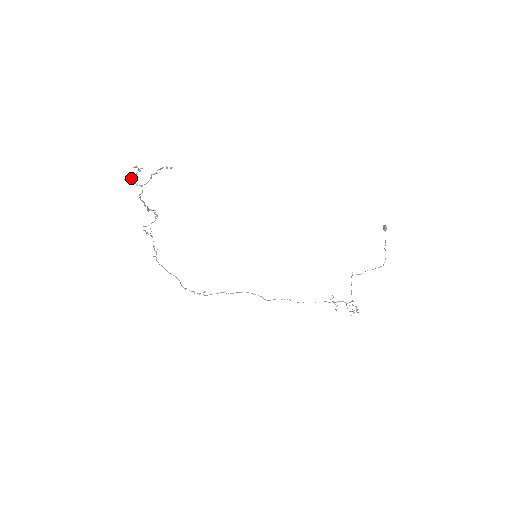
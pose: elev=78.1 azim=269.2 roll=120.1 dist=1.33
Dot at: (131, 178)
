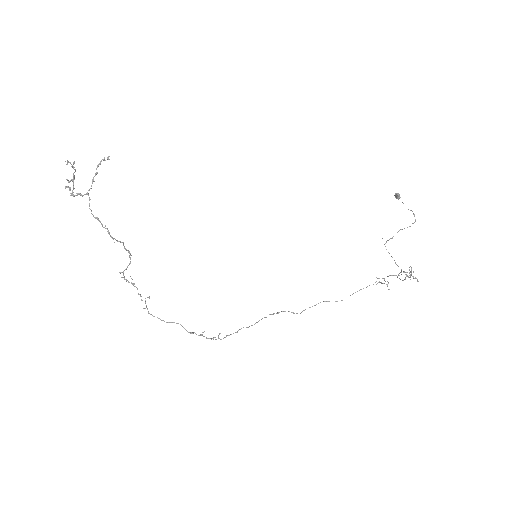
Dot at: occluded
